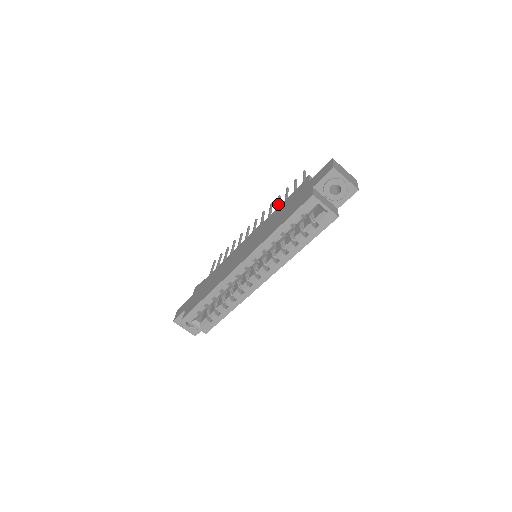
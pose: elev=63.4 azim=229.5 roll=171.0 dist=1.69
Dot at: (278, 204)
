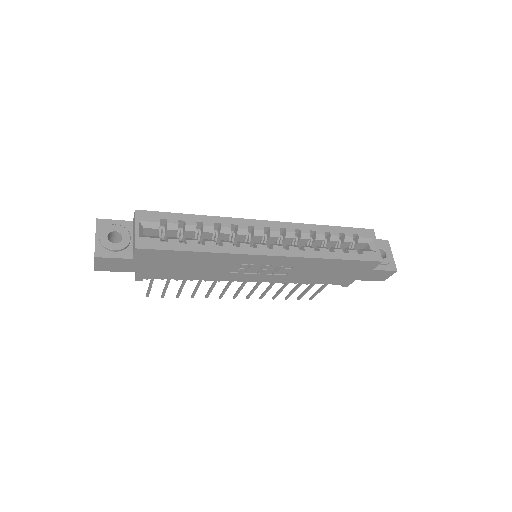
Dot at: occluded
